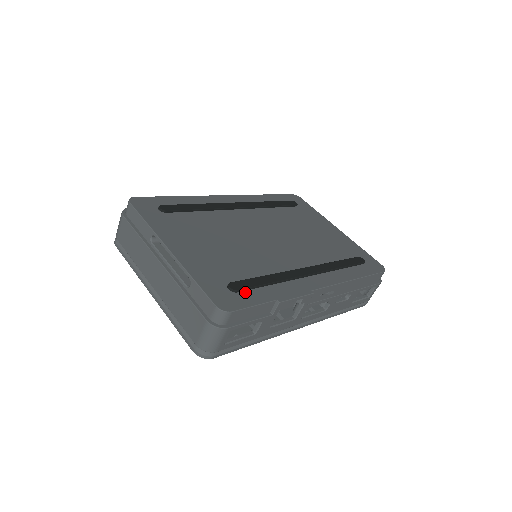
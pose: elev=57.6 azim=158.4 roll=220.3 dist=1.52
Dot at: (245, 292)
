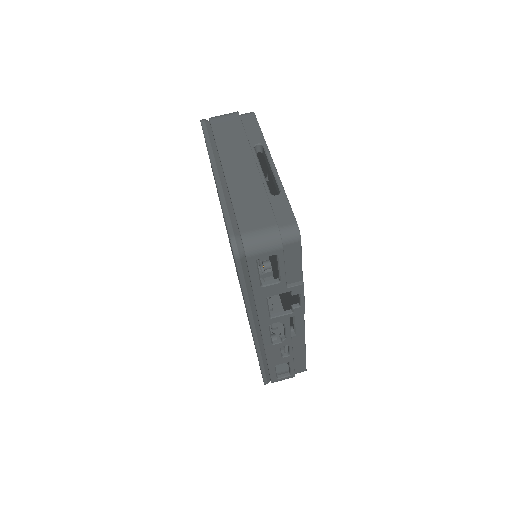
Dot at: occluded
